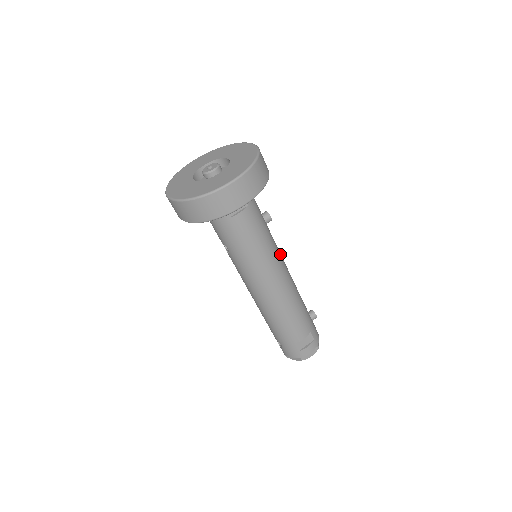
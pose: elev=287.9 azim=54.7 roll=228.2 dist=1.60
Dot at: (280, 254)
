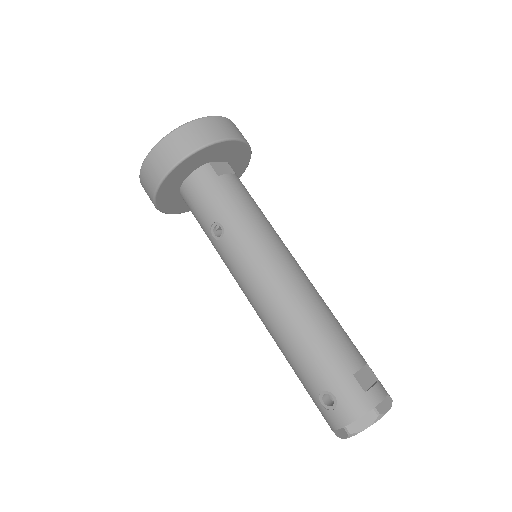
Dot at: occluded
